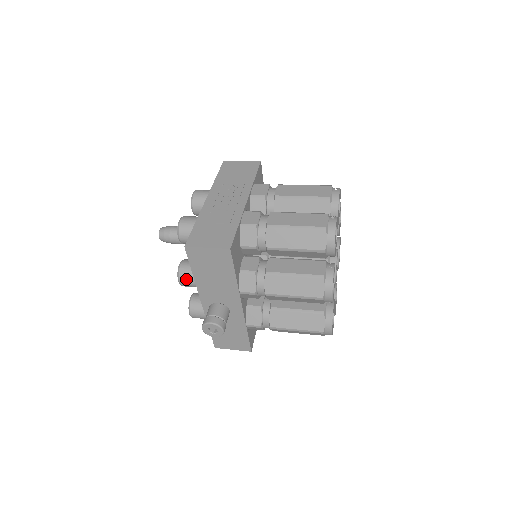
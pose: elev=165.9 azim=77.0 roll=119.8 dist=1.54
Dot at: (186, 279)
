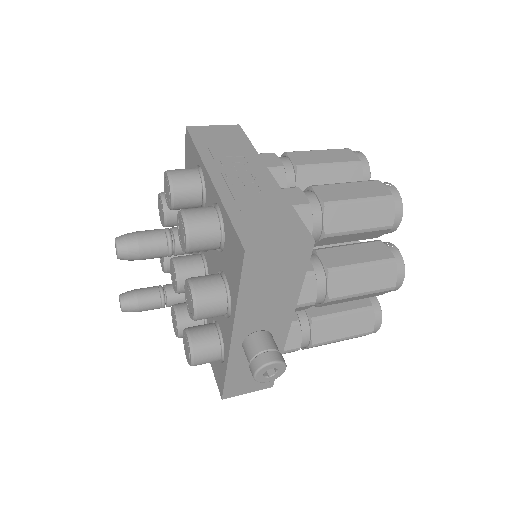
Dot at: (209, 307)
